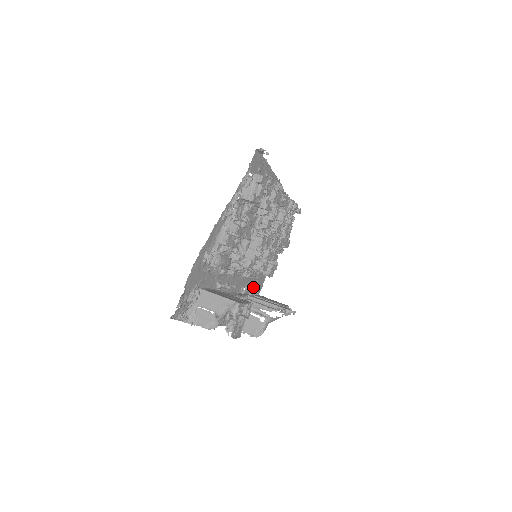
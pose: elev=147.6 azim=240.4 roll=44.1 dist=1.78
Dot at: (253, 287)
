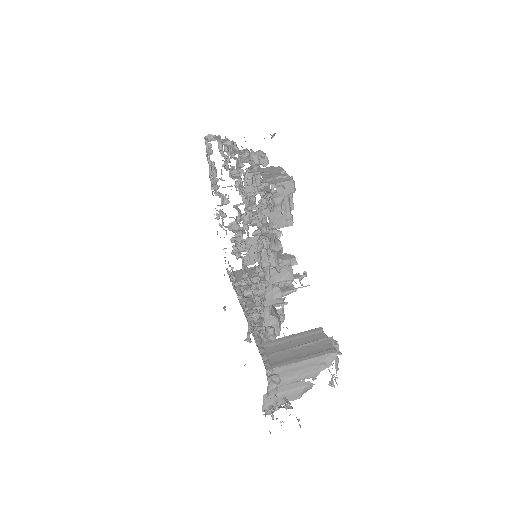
Dot at: (228, 272)
